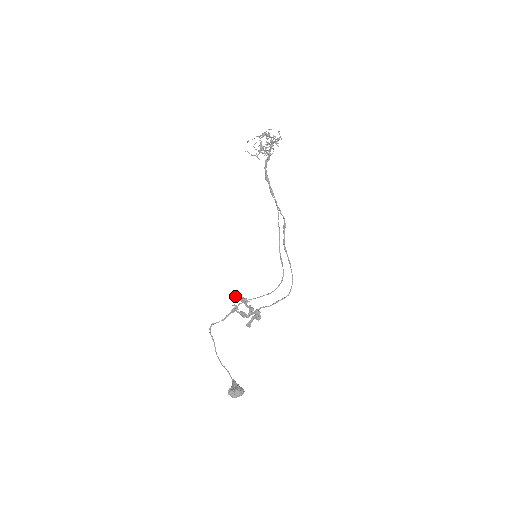
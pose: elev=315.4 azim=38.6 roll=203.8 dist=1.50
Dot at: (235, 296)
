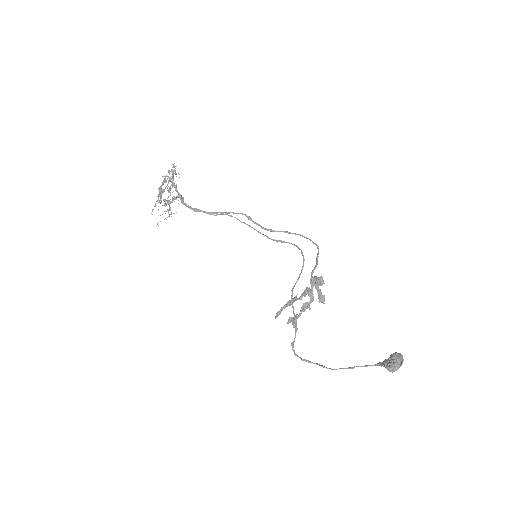
Dot at: (280, 310)
